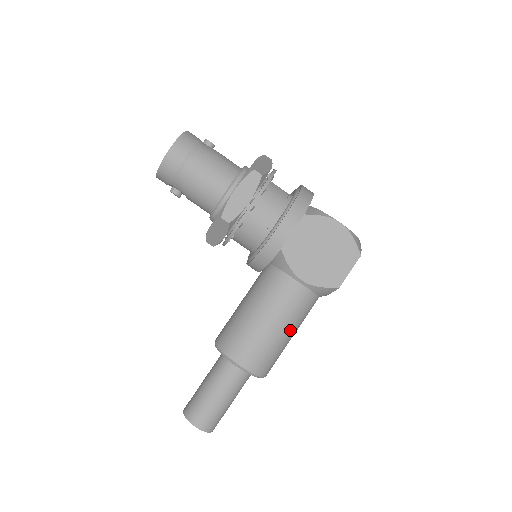
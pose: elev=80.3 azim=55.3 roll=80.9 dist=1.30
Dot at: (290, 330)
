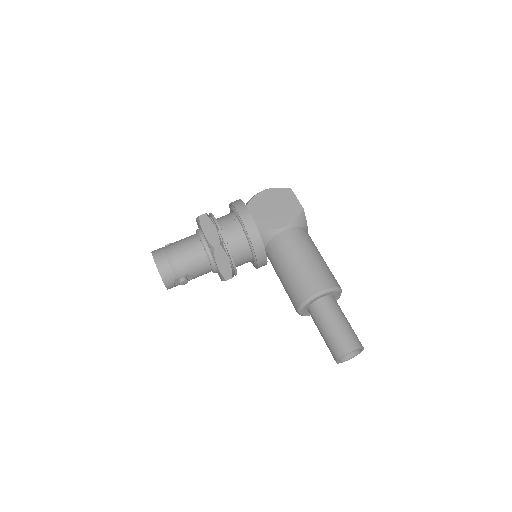
Dot at: (315, 253)
